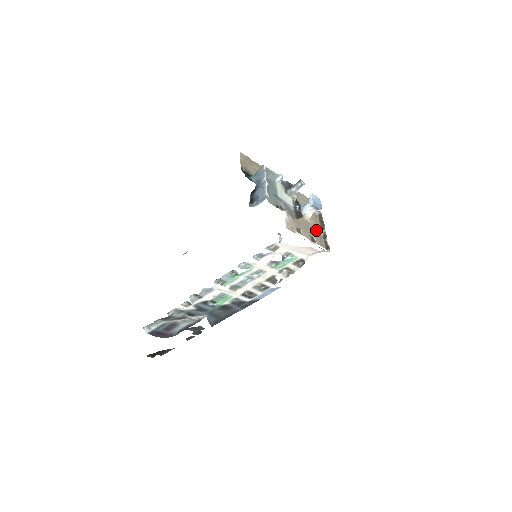
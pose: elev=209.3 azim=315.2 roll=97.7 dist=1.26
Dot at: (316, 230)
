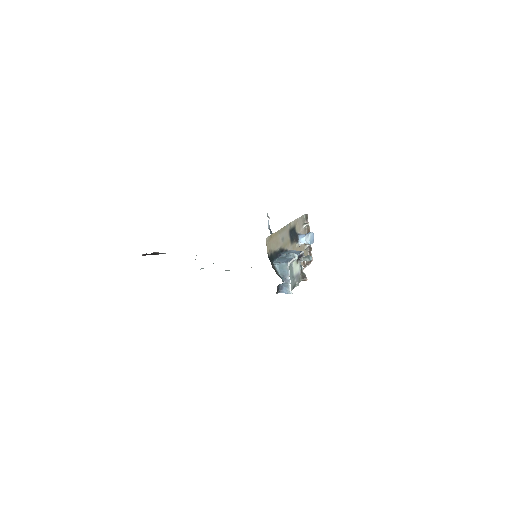
Dot at: (305, 248)
